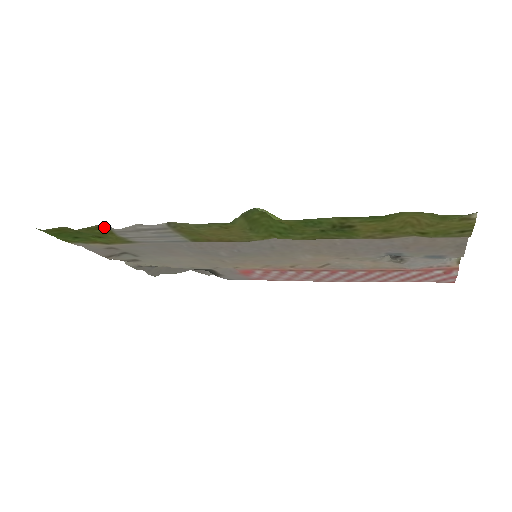
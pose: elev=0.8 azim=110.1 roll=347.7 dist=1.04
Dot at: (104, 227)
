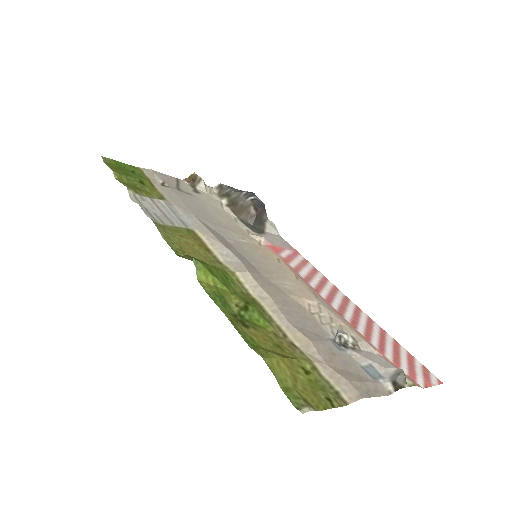
Dot at: (131, 187)
